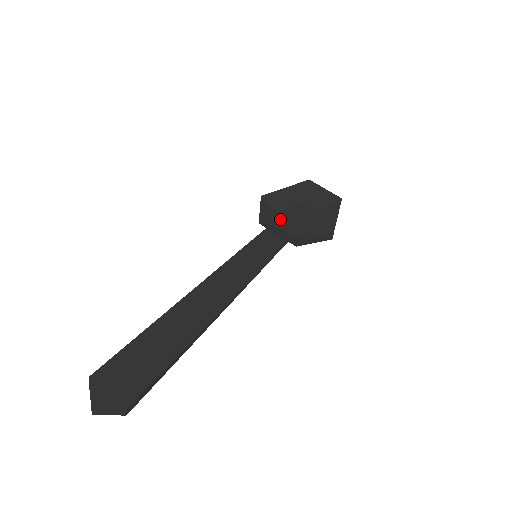
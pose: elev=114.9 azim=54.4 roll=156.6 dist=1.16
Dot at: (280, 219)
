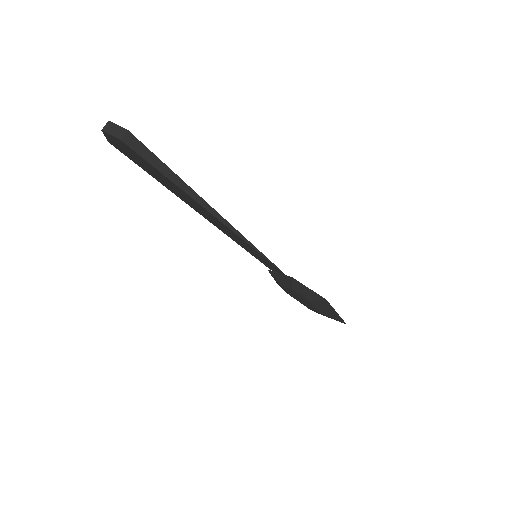
Dot at: (286, 290)
